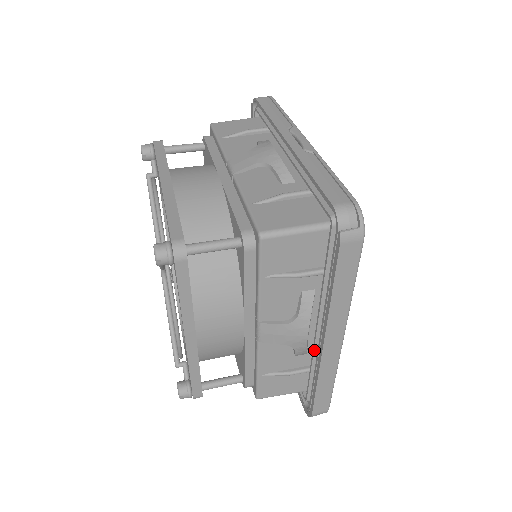
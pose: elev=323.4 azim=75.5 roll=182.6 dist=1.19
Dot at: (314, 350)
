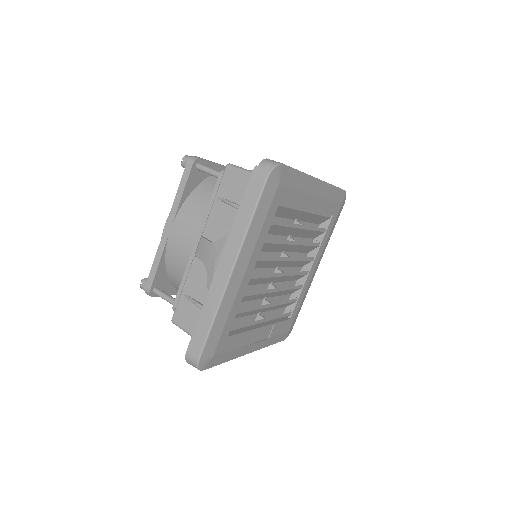
Dot at: occluded
